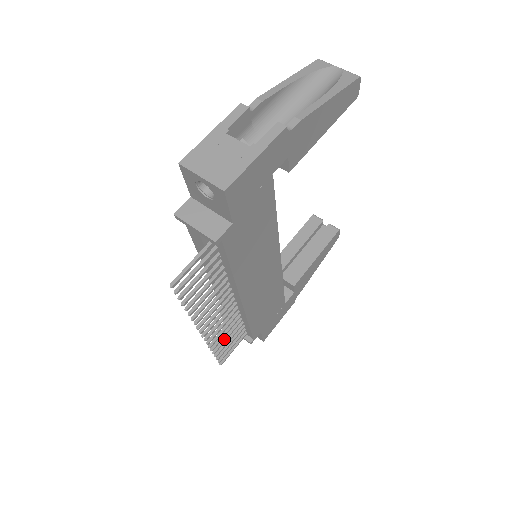
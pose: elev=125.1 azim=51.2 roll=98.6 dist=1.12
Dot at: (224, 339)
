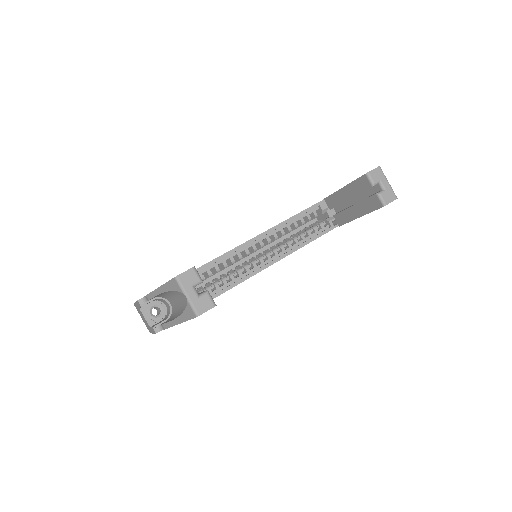
Dot at: occluded
